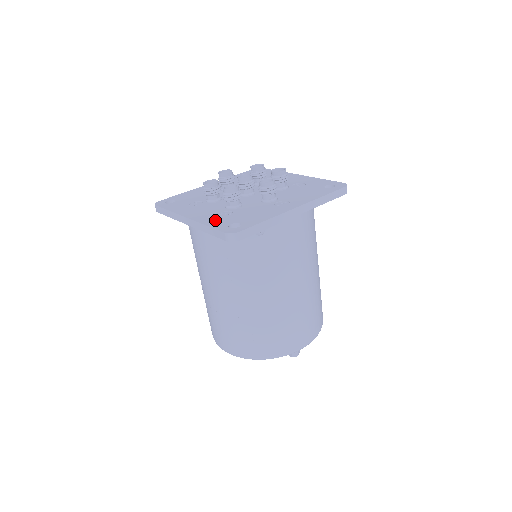
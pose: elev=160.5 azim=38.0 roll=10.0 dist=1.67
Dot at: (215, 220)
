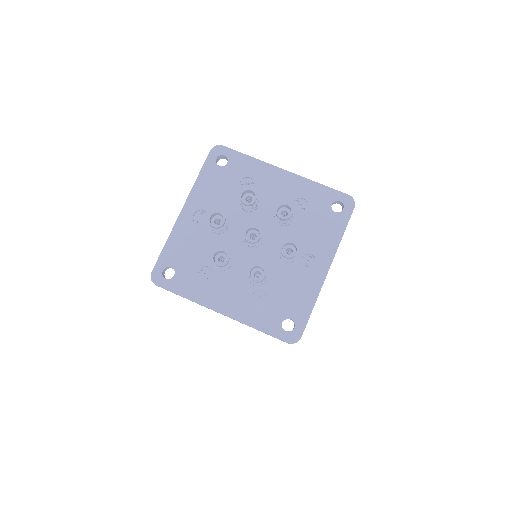
Dot at: (259, 316)
